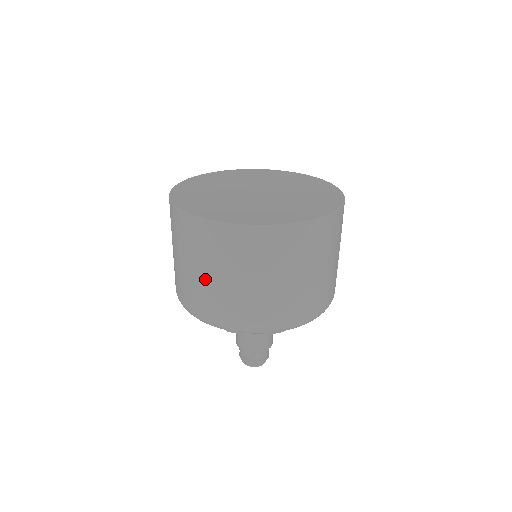
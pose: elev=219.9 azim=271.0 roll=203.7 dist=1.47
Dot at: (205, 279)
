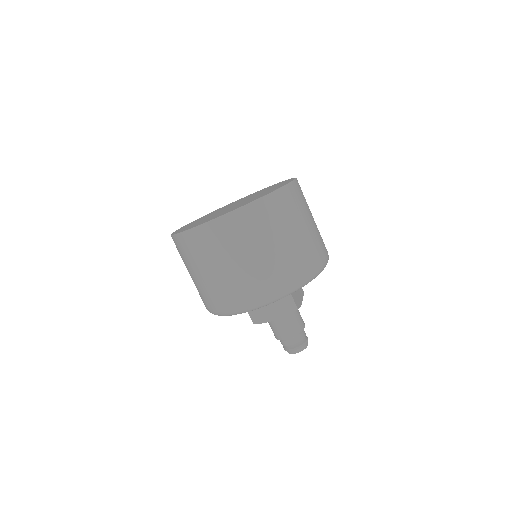
Dot at: (203, 278)
